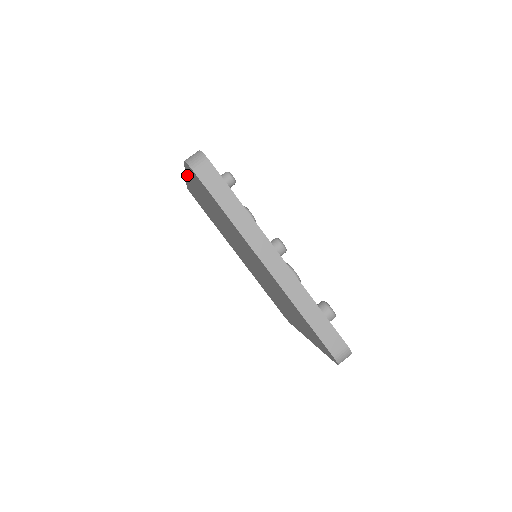
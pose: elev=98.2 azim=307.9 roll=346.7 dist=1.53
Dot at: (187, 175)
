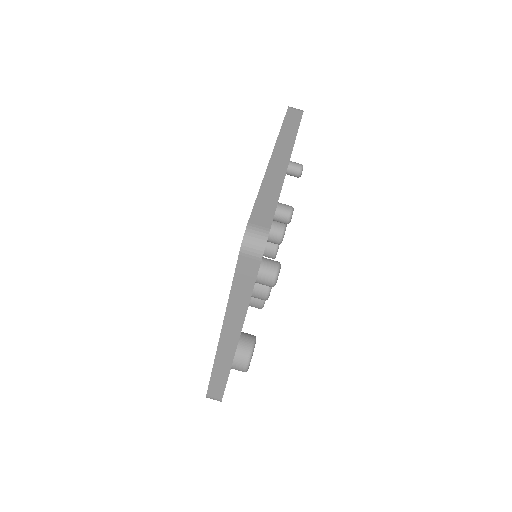
Dot at: occluded
